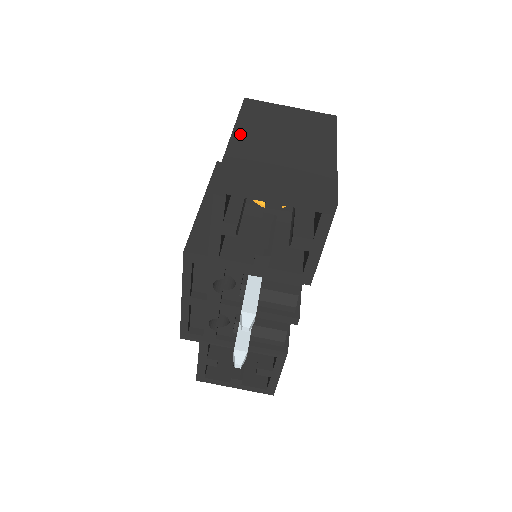
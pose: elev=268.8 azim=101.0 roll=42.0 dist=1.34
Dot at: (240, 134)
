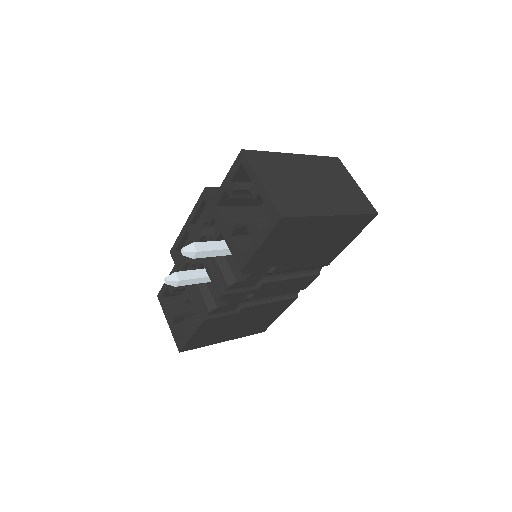
Dot at: (298, 158)
